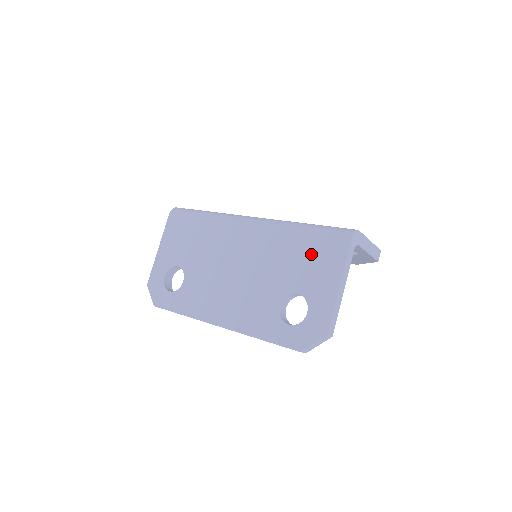
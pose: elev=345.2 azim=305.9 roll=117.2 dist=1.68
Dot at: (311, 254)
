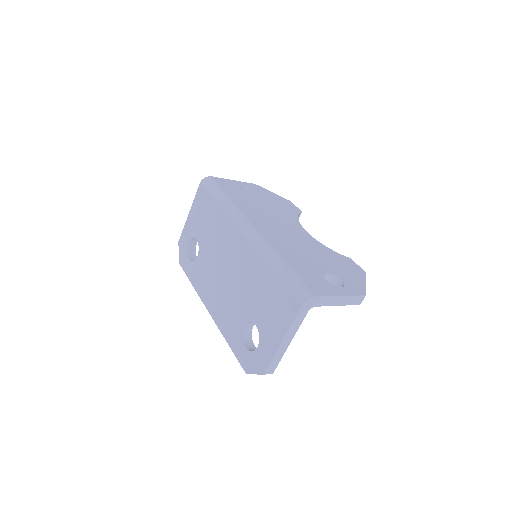
Dot at: (273, 298)
